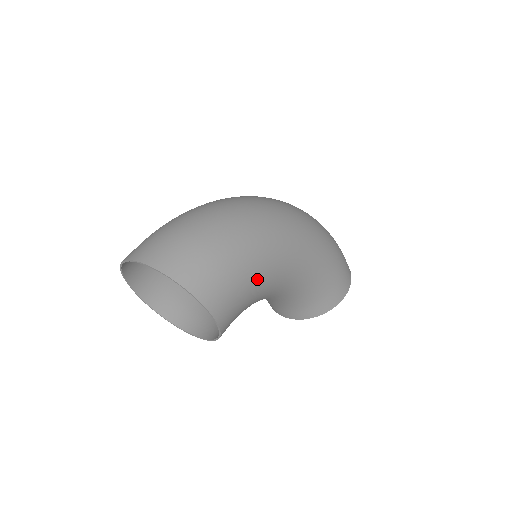
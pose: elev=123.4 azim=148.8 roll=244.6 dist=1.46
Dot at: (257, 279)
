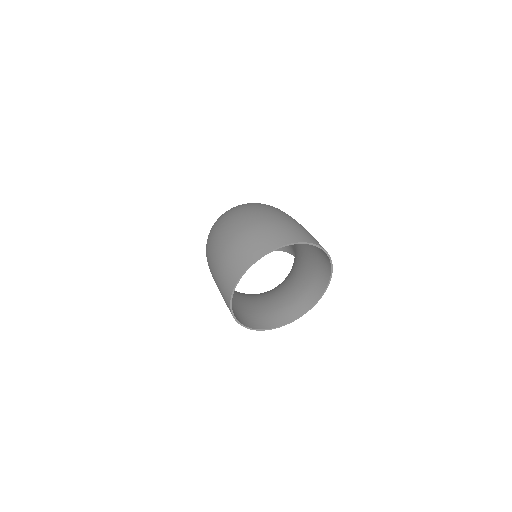
Dot at: occluded
